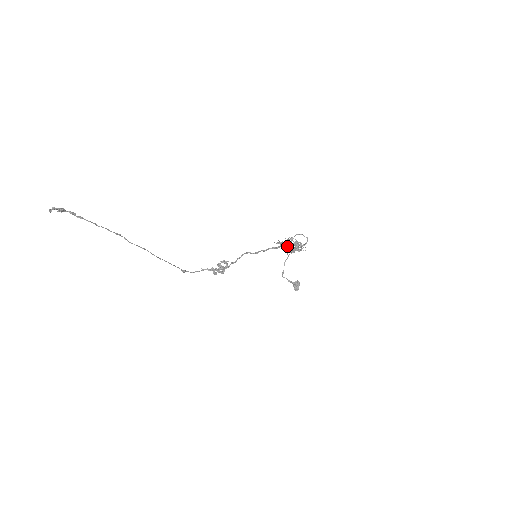
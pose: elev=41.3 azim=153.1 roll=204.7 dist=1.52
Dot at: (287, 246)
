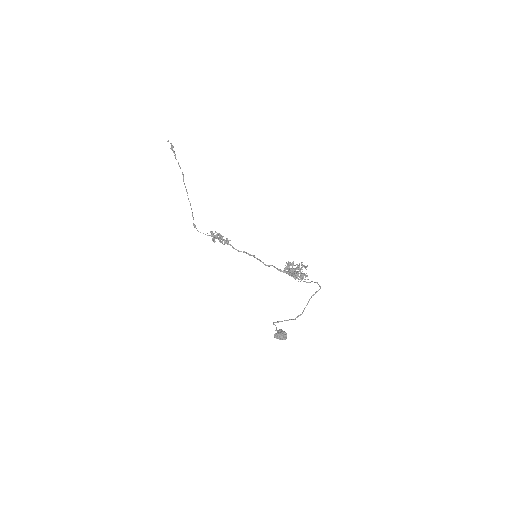
Dot at: occluded
